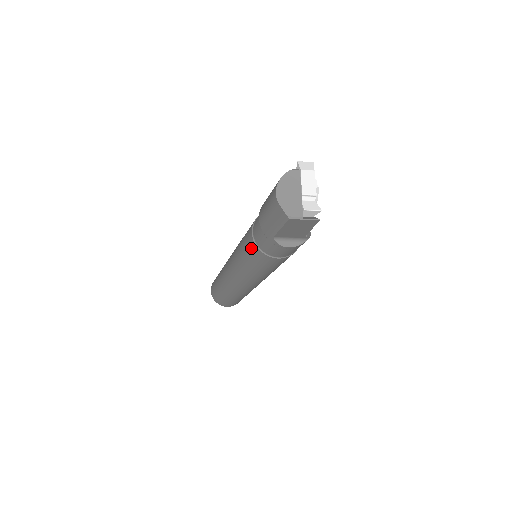
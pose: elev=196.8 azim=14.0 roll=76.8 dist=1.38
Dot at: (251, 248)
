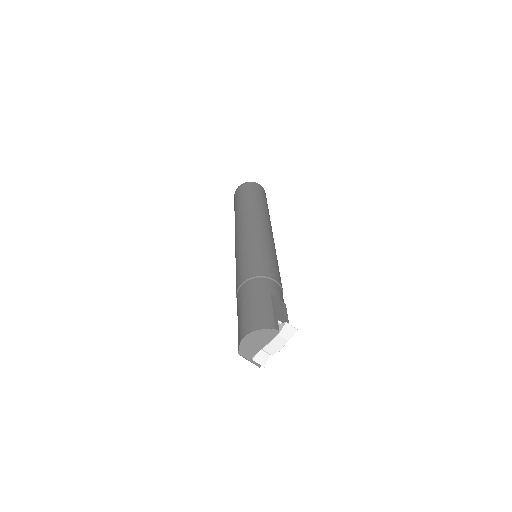
Dot at: (237, 284)
